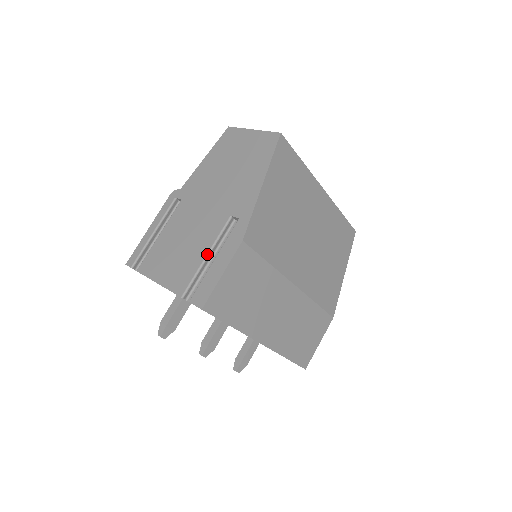
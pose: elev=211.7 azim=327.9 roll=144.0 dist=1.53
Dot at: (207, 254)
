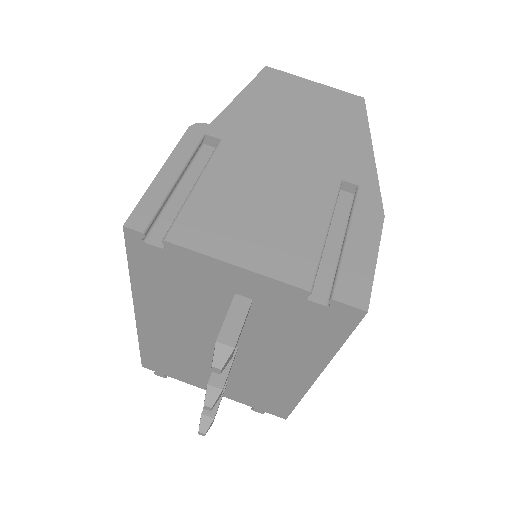
Dot at: (328, 227)
